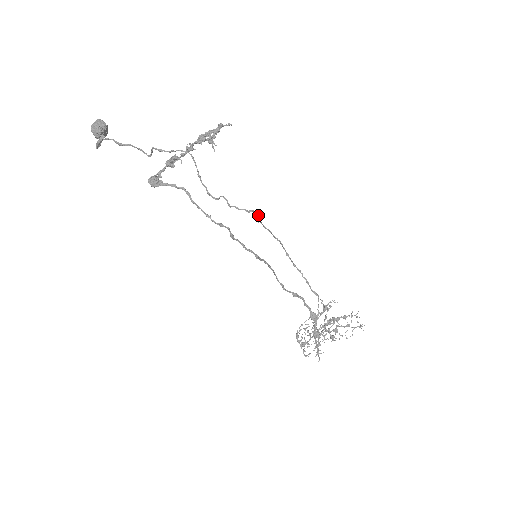
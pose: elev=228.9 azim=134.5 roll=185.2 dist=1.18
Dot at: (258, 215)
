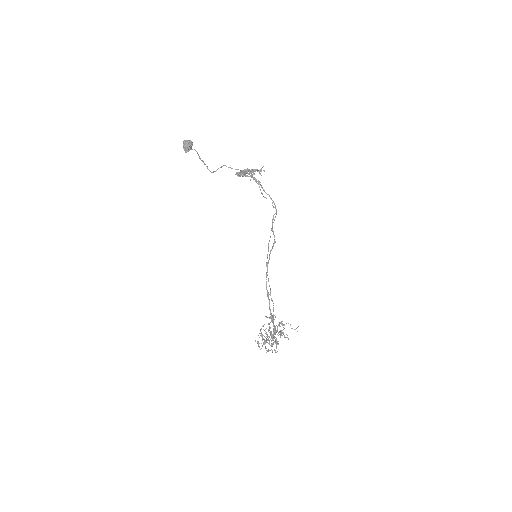
Dot at: (274, 220)
